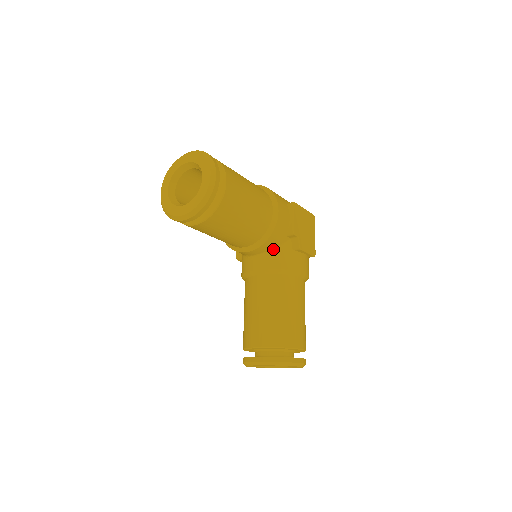
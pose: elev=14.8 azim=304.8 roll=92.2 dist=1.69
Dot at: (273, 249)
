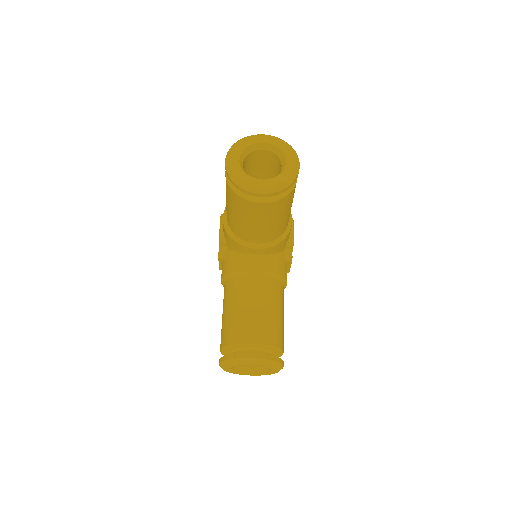
Dot at: (274, 254)
